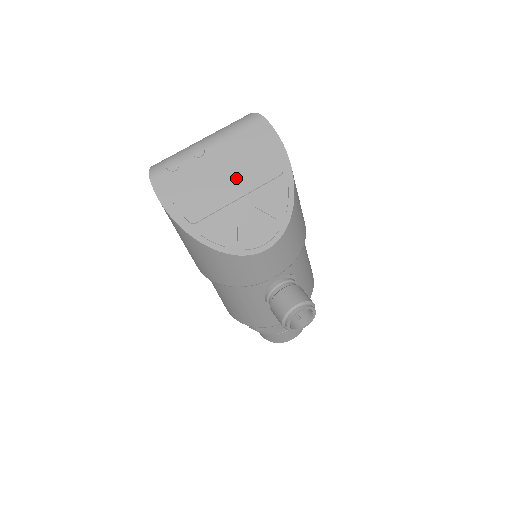
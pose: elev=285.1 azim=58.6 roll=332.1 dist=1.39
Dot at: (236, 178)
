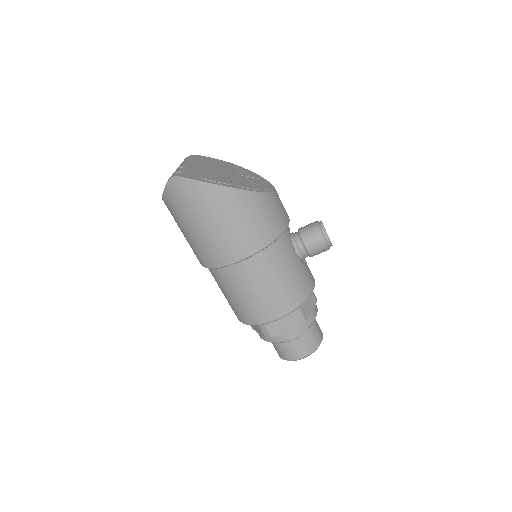
Dot at: (219, 169)
